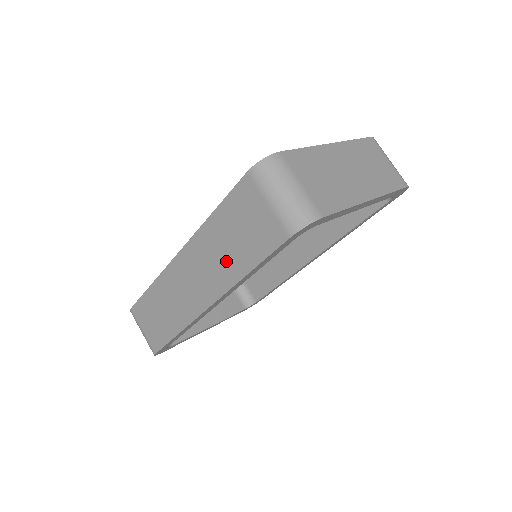
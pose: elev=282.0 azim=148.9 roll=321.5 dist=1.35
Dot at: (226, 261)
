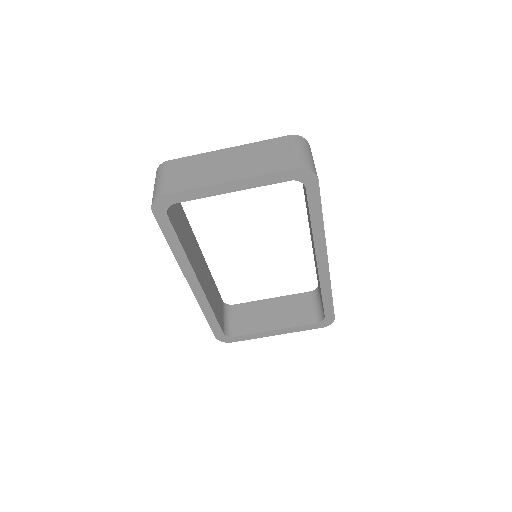
Dot at: occluded
